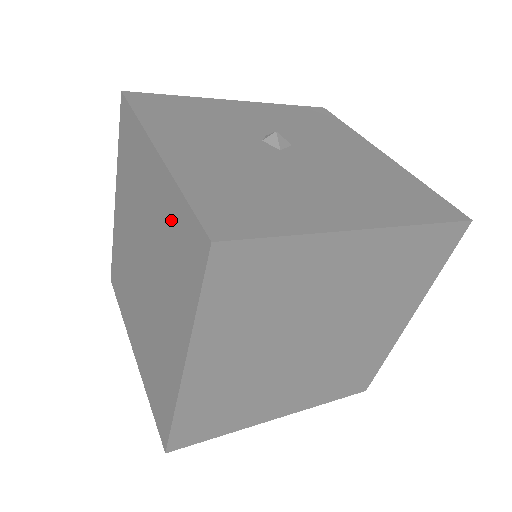
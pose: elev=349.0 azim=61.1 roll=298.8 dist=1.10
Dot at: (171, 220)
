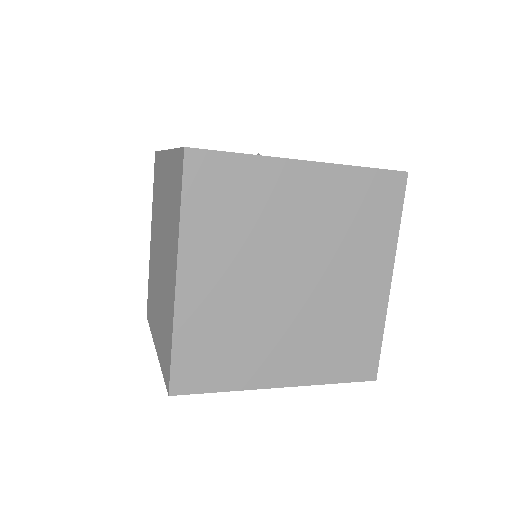
Dot at: (171, 178)
